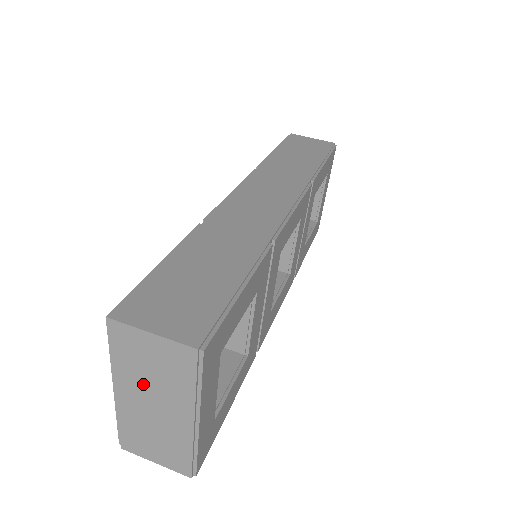
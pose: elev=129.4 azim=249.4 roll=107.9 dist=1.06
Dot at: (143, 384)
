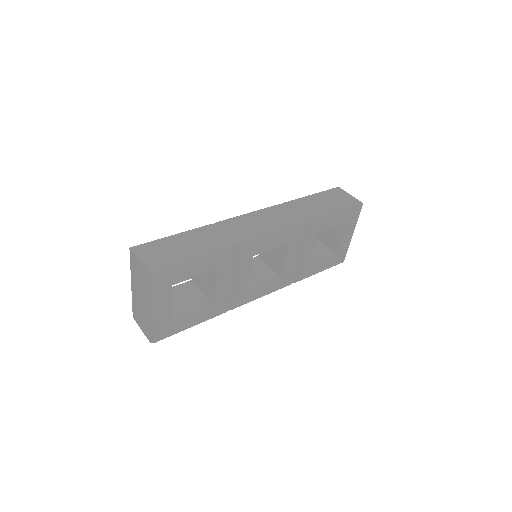
Dot at: (138, 285)
